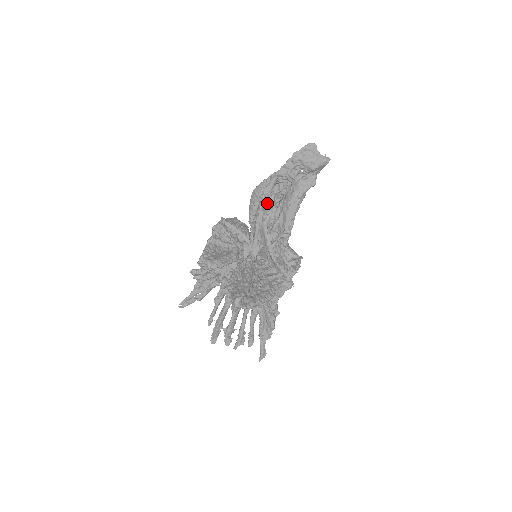
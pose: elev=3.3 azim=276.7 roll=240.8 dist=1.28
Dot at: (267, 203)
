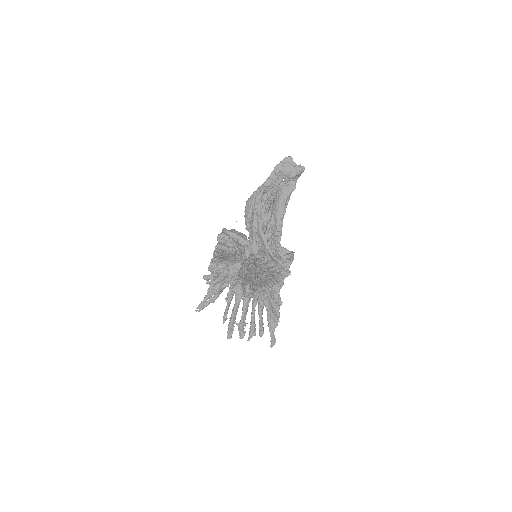
Dot at: (259, 209)
